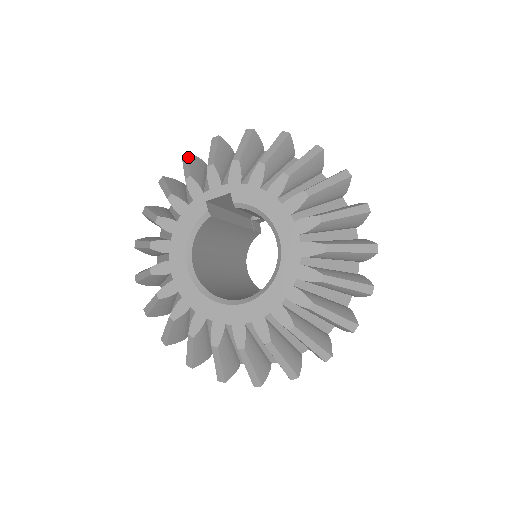
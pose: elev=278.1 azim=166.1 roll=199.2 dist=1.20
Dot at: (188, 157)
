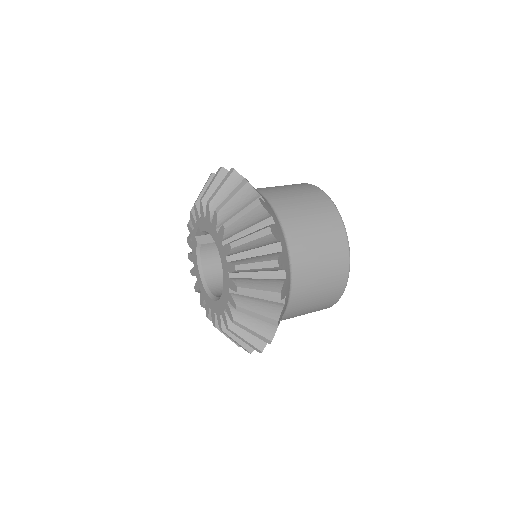
Dot at: occluded
